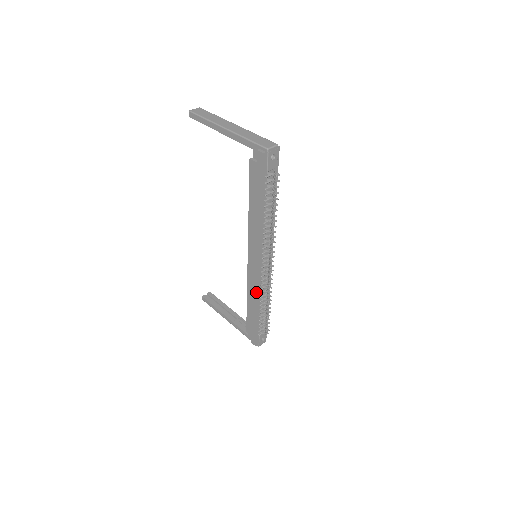
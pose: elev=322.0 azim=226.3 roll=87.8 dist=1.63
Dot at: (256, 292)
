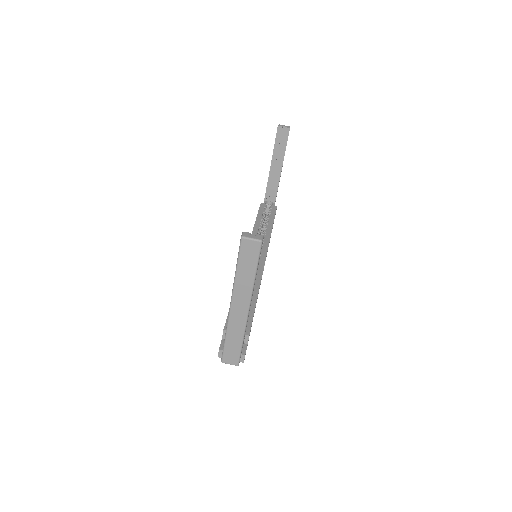
Dot at: occluded
